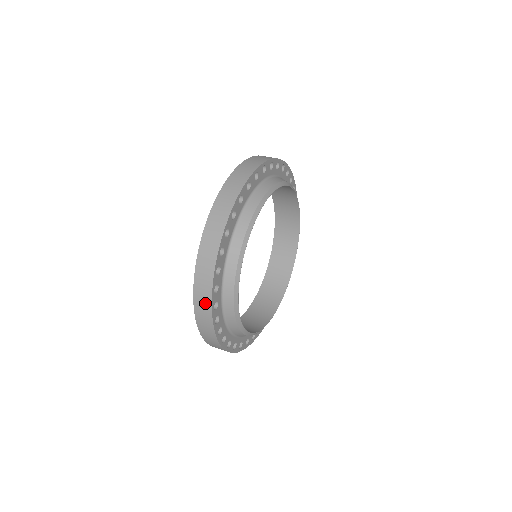
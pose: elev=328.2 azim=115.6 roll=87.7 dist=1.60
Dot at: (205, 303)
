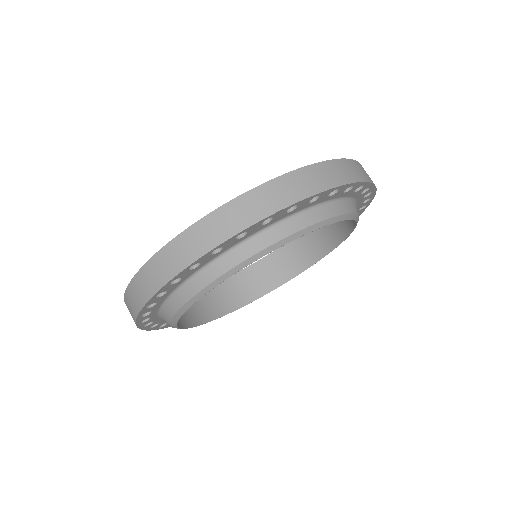
Dot at: occluded
